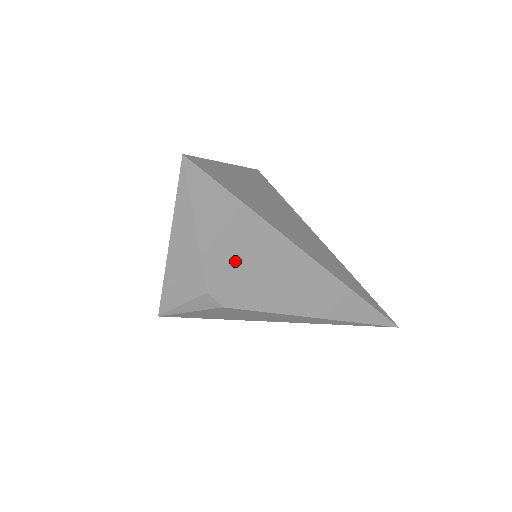
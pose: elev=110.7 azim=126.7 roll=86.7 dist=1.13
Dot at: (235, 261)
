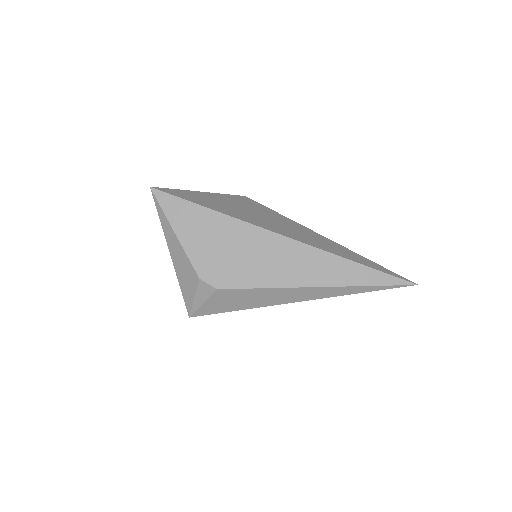
Dot at: (213, 250)
